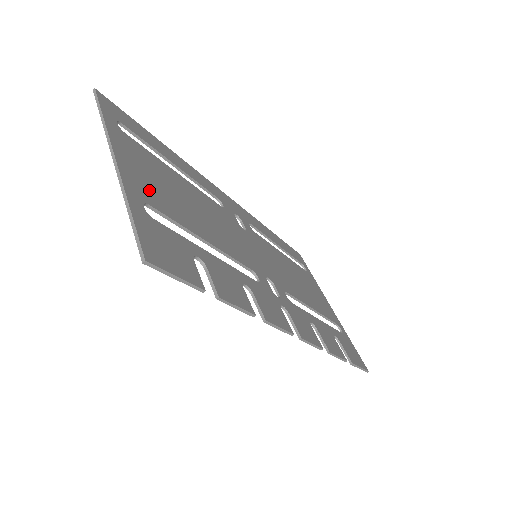
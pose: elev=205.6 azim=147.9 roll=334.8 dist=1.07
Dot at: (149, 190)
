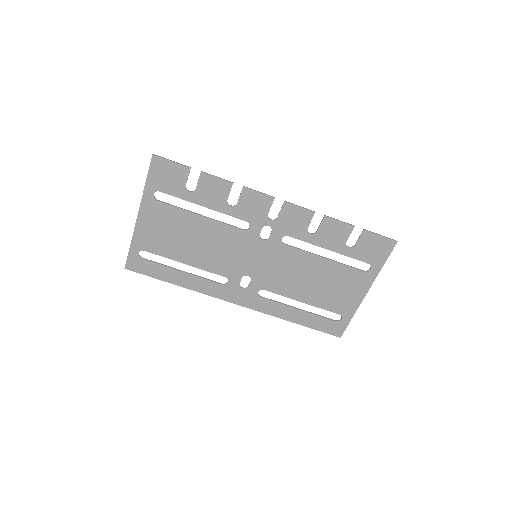
Dot at: (159, 214)
